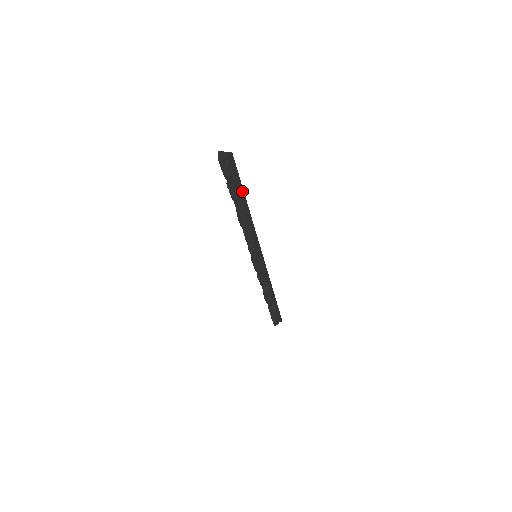
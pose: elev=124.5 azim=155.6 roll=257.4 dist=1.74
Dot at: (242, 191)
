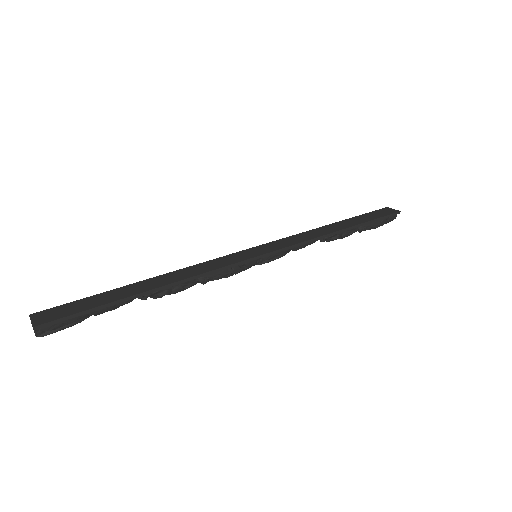
Dot at: (118, 303)
